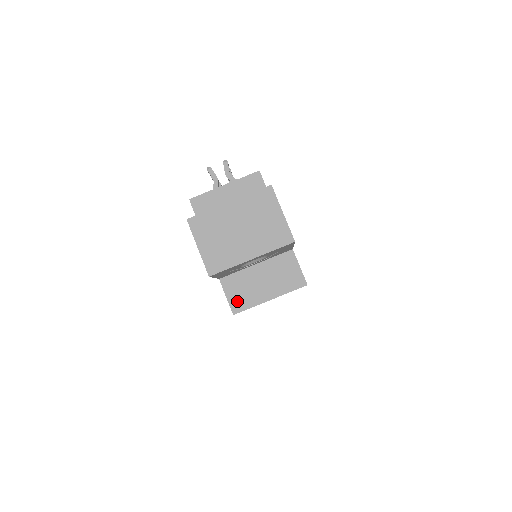
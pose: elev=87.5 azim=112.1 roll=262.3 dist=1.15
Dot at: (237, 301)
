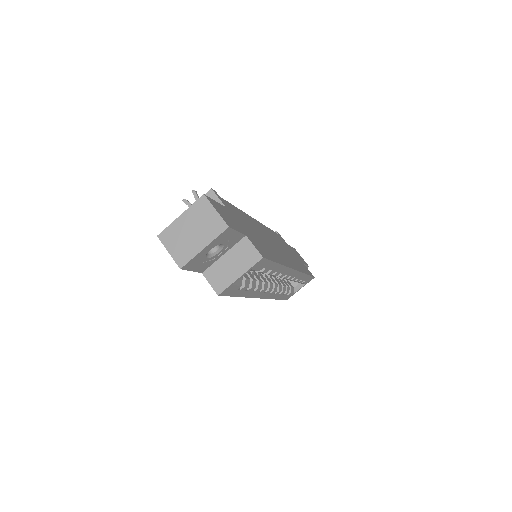
Dot at: (218, 285)
